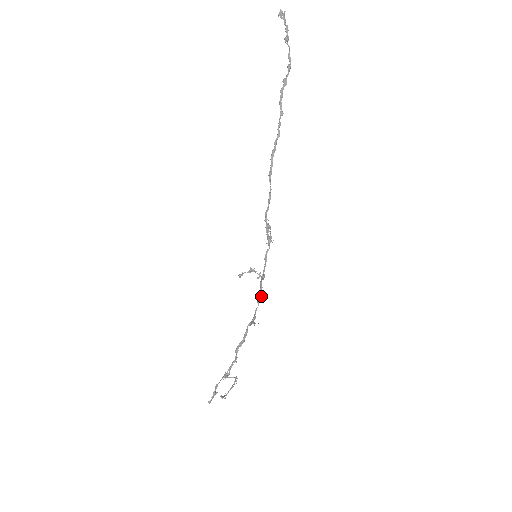
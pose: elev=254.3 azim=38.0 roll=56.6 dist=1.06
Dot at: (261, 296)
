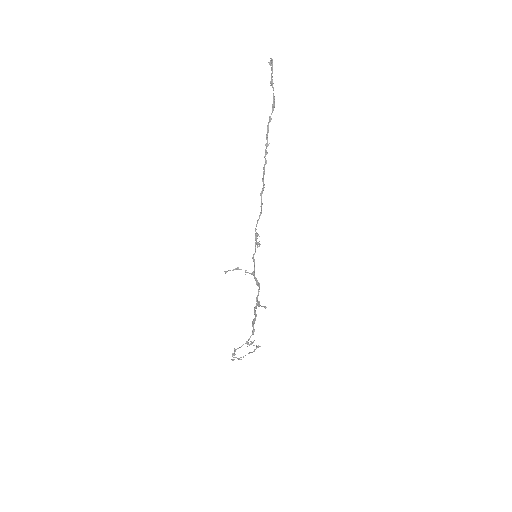
Dot at: (259, 287)
